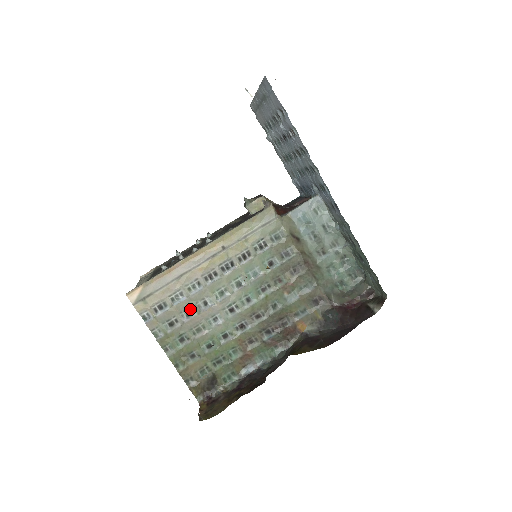
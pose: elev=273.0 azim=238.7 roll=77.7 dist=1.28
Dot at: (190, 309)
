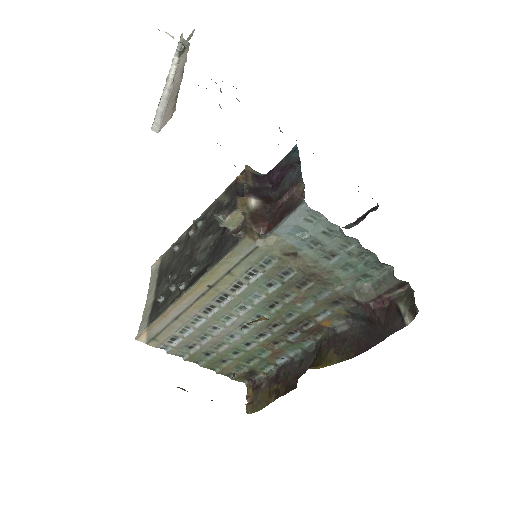
Dot at: (202, 335)
